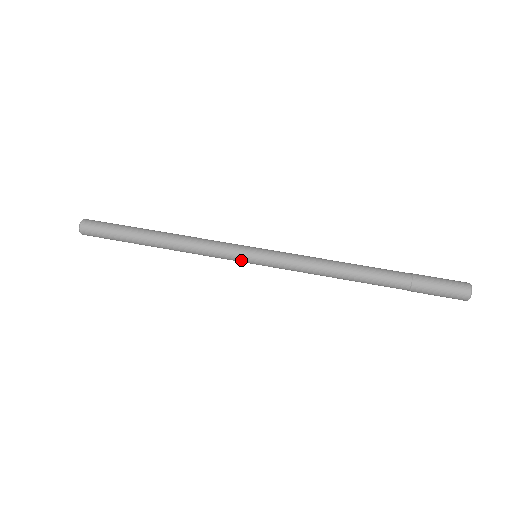
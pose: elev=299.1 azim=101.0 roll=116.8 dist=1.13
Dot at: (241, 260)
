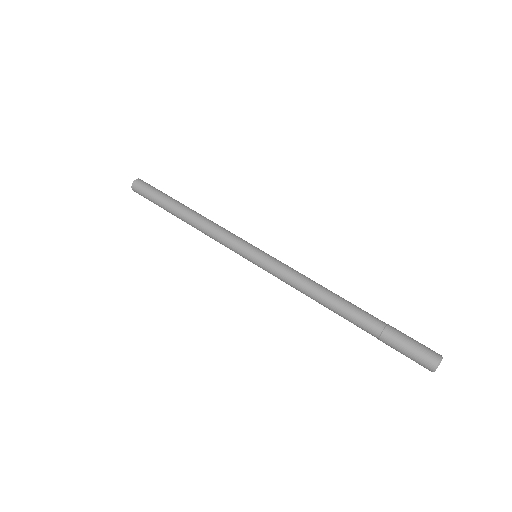
Dot at: (243, 257)
